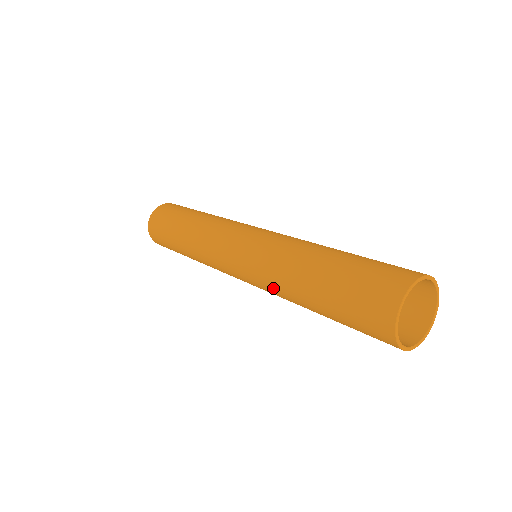
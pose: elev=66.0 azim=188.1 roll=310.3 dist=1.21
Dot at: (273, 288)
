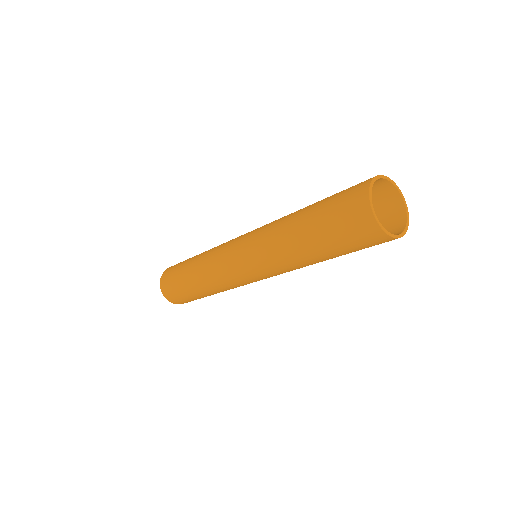
Dot at: occluded
